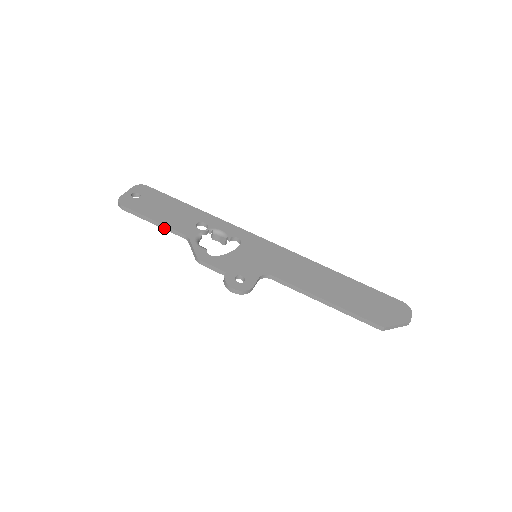
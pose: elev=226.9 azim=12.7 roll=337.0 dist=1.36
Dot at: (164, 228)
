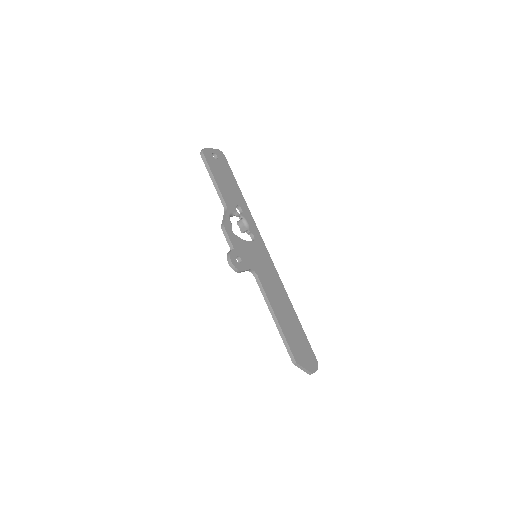
Dot at: (217, 190)
